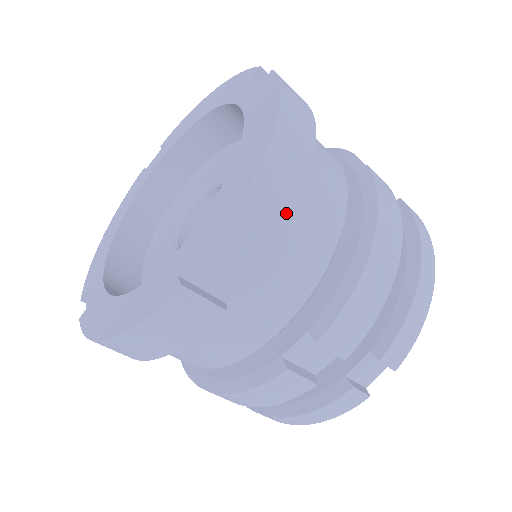
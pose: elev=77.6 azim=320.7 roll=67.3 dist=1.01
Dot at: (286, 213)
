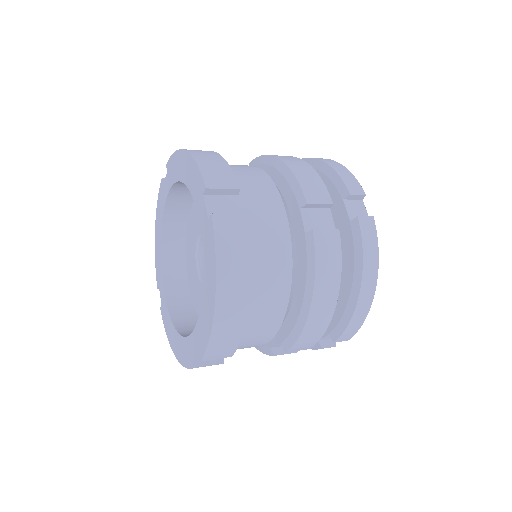
Dot at: (238, 335)
